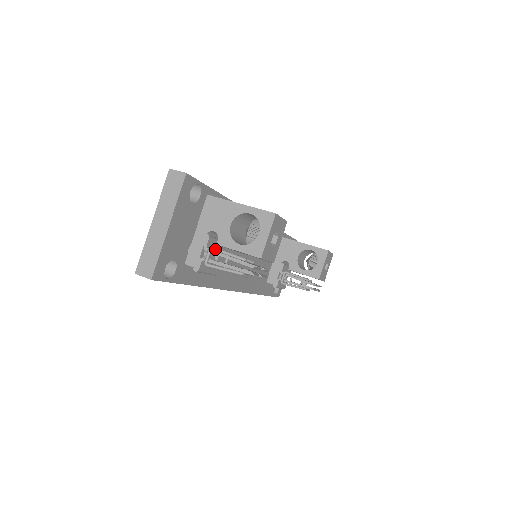
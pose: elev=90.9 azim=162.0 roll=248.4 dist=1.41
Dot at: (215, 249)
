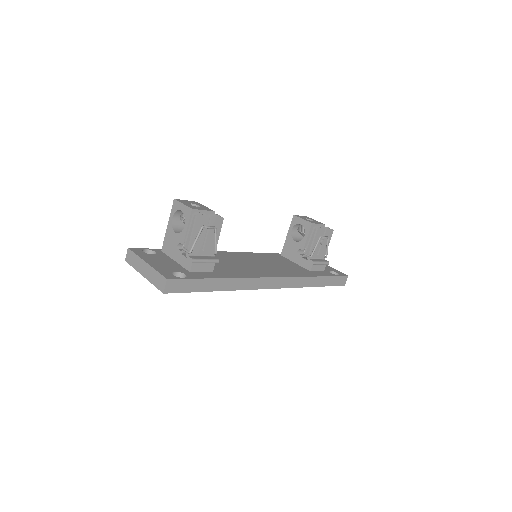
Dot at: (183, 245)
